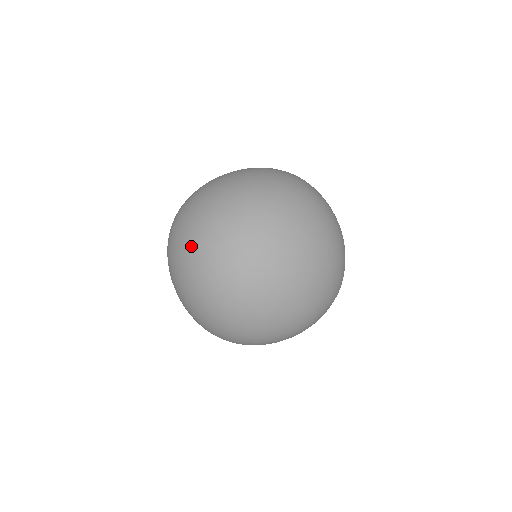
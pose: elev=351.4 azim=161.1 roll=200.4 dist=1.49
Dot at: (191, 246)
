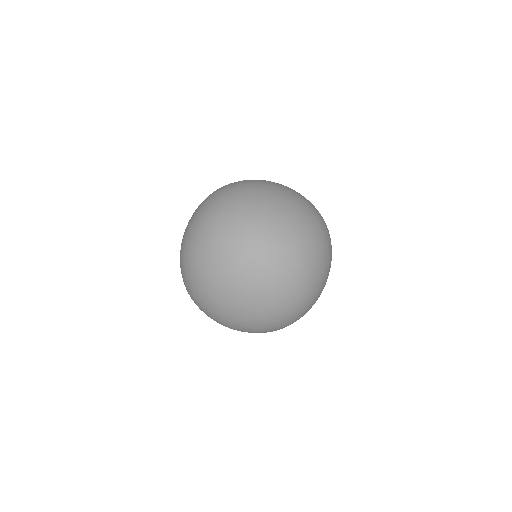
Dot at: (201, 223)
